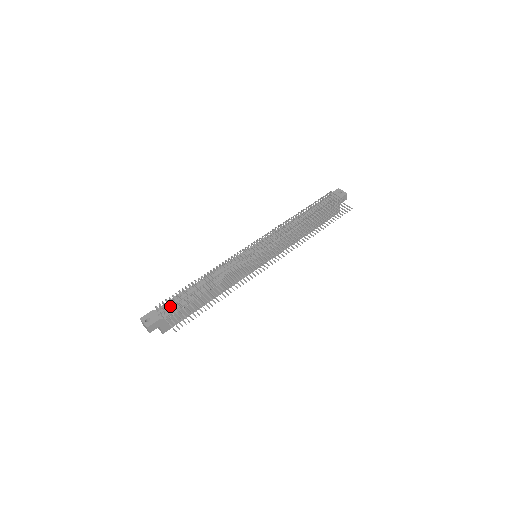
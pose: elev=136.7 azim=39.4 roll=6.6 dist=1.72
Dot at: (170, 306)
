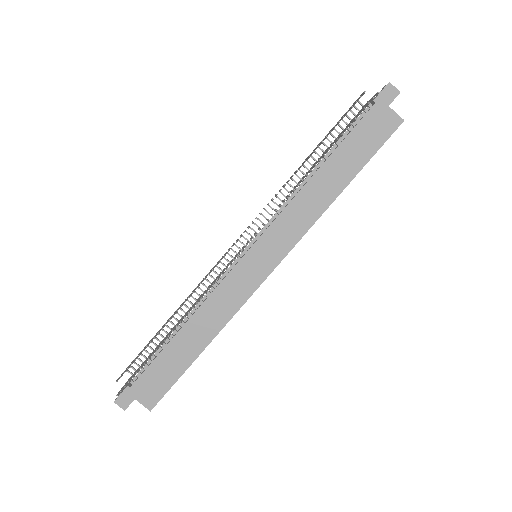
Dot at: (144, 366)
